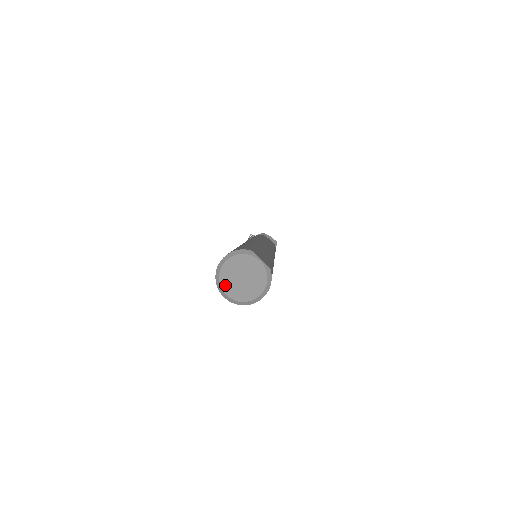
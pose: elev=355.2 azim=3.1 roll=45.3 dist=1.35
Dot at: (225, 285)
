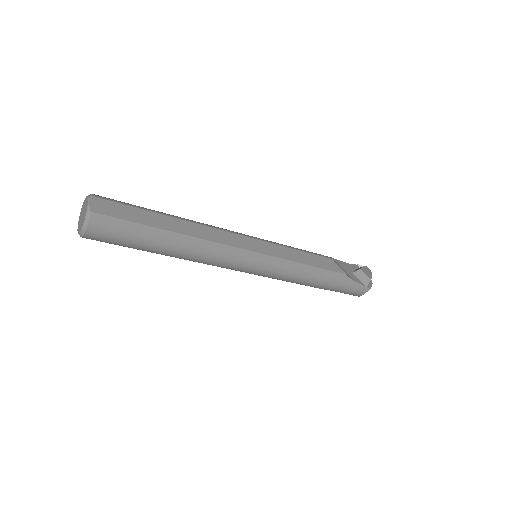
Dot at: (80, 218)
